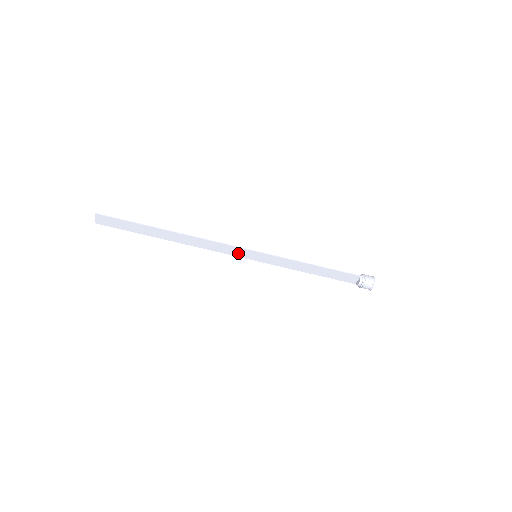
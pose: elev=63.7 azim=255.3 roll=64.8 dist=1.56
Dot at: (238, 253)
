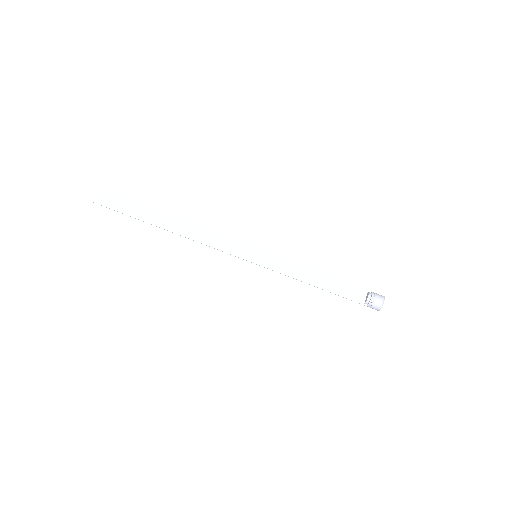
Dot at: (237, 251)
